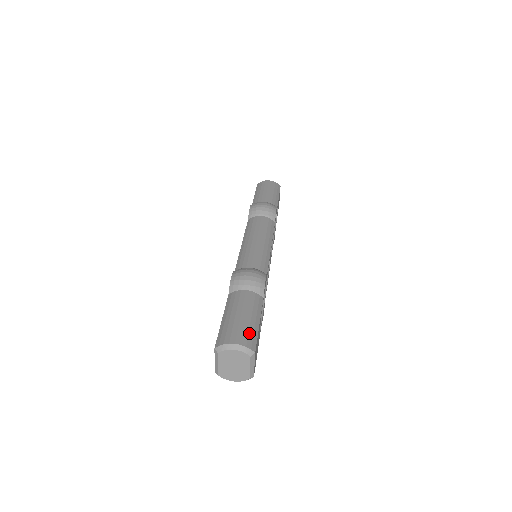
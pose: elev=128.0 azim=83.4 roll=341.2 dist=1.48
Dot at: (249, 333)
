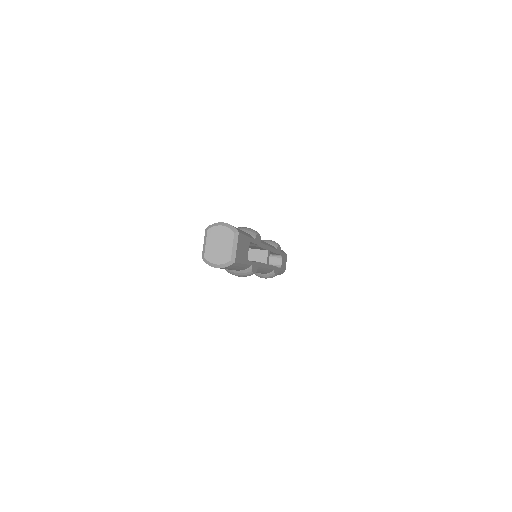
Dot at: (237, 228)
